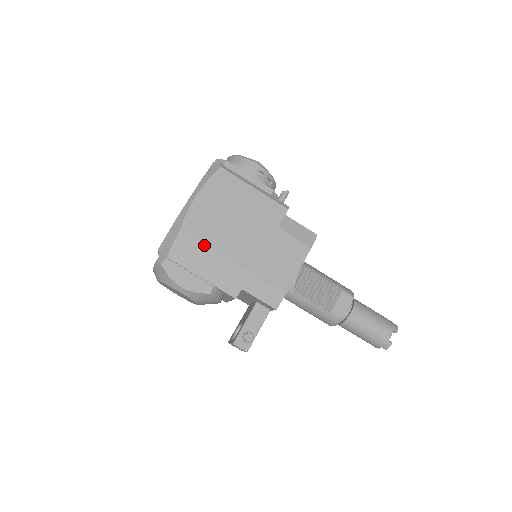
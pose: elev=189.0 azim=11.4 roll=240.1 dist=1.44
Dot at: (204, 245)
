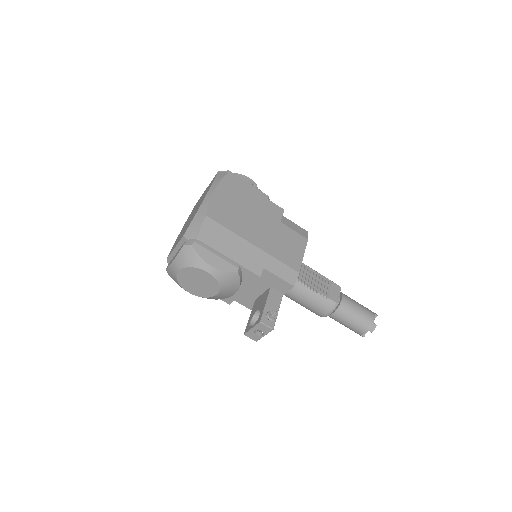
Dot at: (228, 229)
